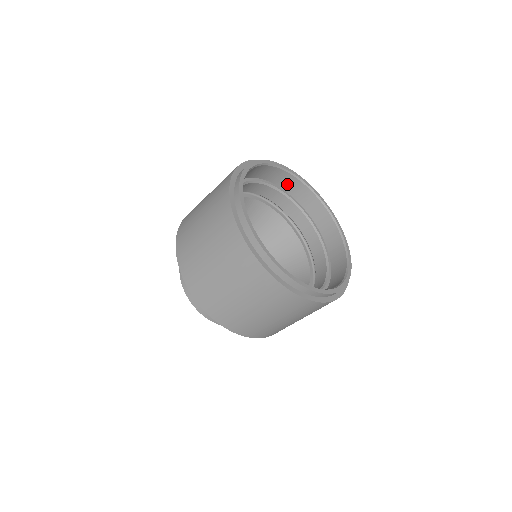
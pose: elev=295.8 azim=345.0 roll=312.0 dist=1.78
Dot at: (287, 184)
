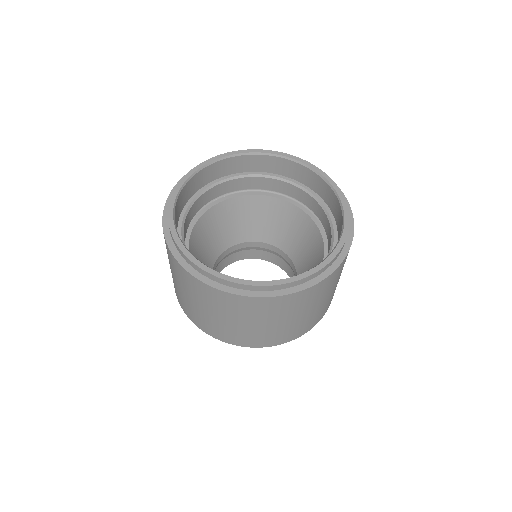
Dot at: (198, 183)
